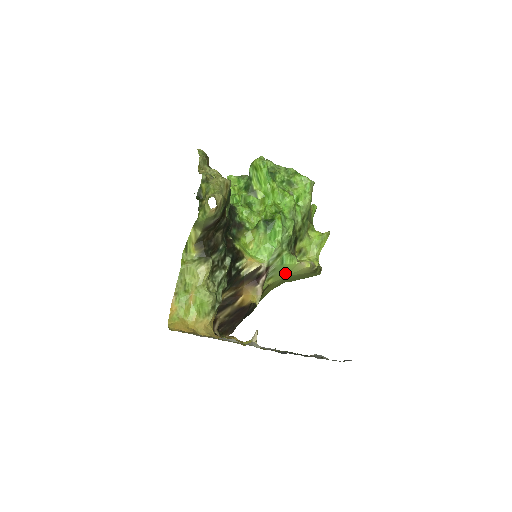
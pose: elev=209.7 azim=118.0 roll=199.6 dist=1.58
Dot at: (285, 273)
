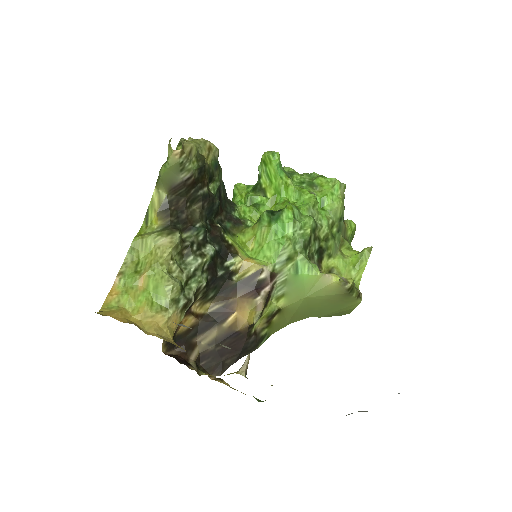
Dot at: (304, 292)
